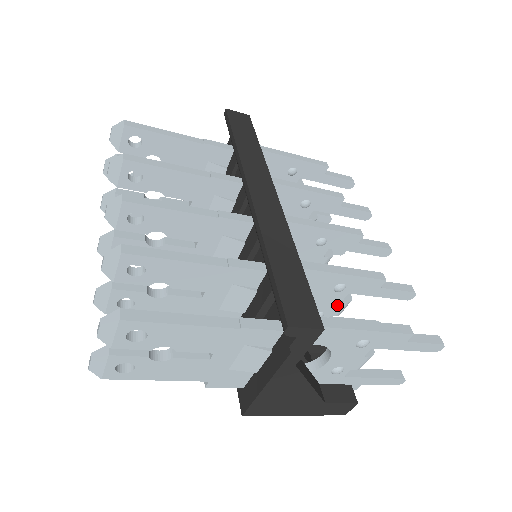
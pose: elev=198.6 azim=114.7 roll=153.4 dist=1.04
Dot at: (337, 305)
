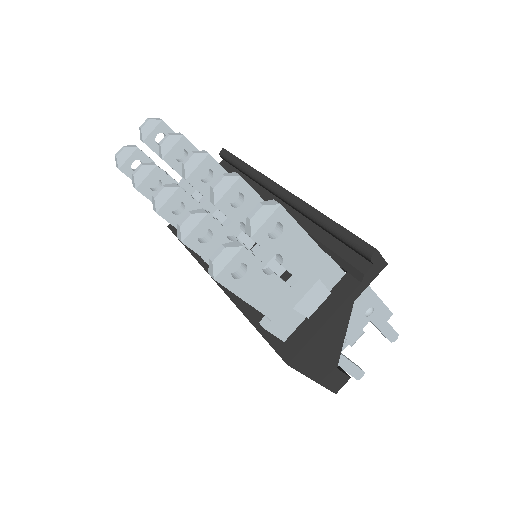
Dot at: occluded
